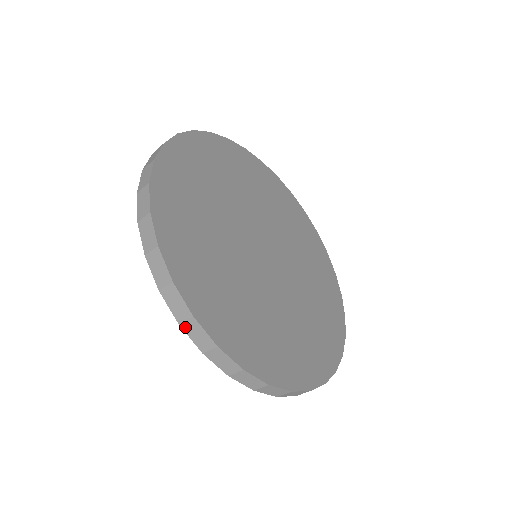
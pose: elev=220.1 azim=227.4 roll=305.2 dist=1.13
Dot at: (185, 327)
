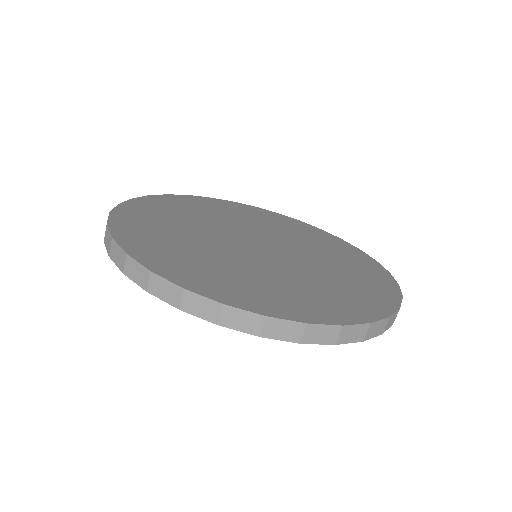
Dot at: (152, 290)
